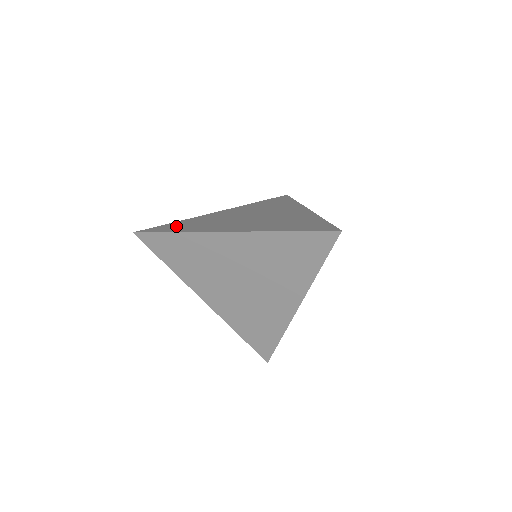
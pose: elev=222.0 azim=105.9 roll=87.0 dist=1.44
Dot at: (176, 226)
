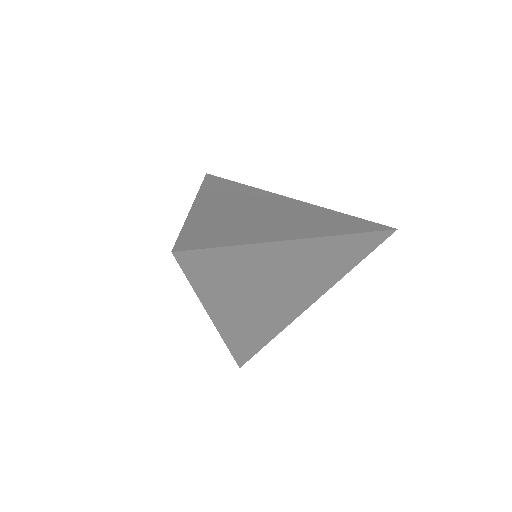
Dot at: (210, 234)
